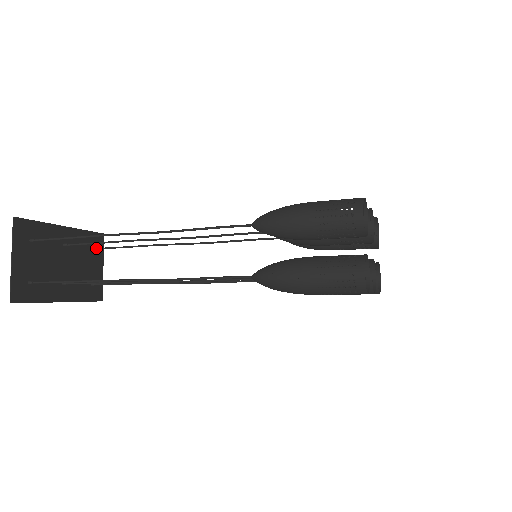
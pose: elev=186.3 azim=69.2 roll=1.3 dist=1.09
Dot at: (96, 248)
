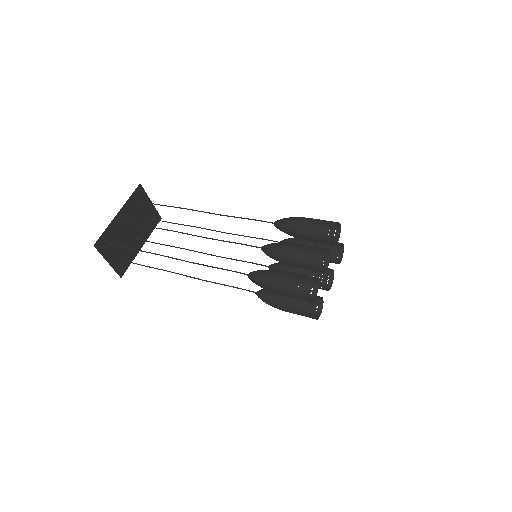
Dot at: occluded
